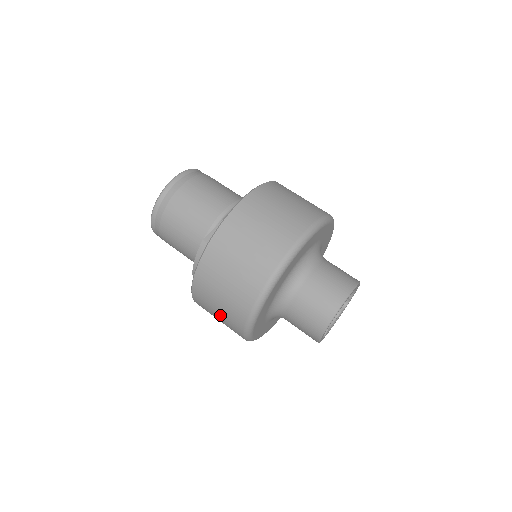
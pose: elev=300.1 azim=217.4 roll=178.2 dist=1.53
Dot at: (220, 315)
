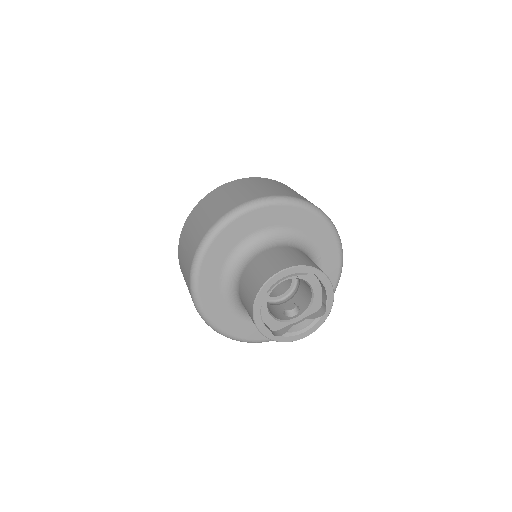
Dot at: occluded
